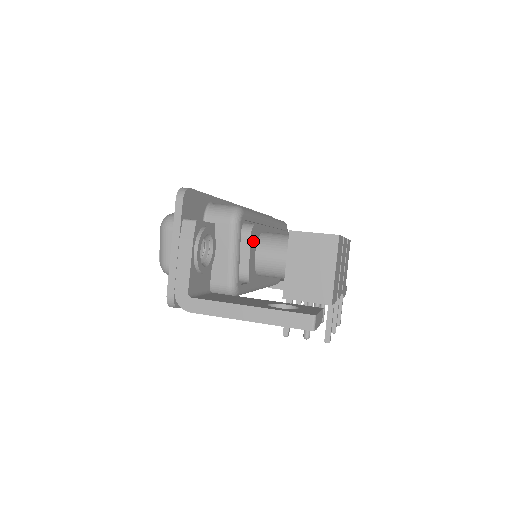
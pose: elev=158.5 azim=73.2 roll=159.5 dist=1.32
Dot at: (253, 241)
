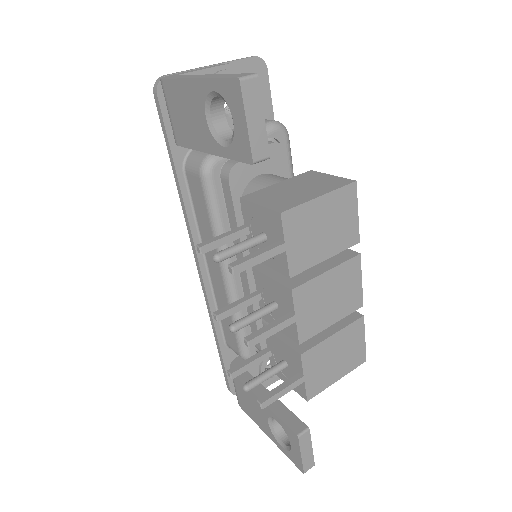
Dot at: (270, 158)
